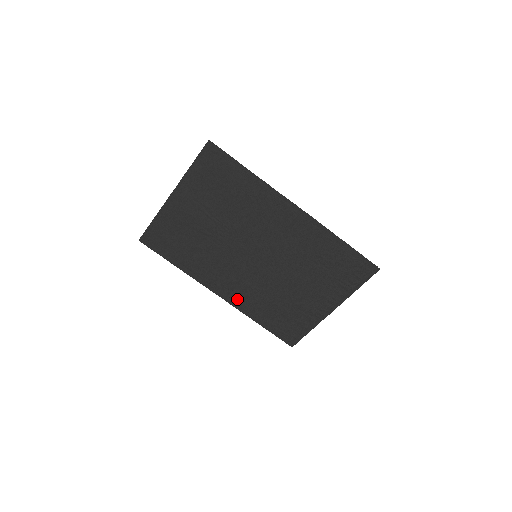
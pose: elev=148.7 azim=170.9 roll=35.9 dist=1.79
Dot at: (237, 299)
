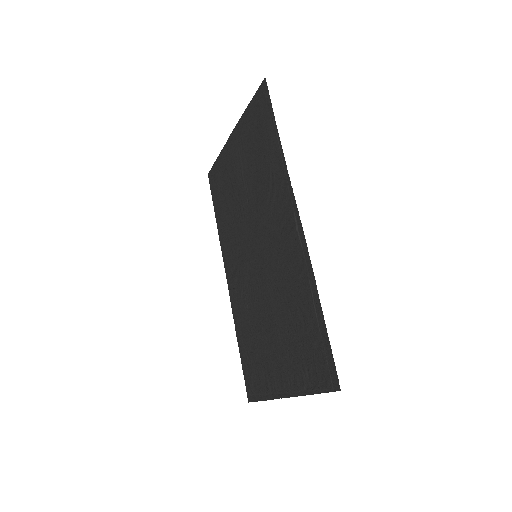
Dot at: (233, 296)
